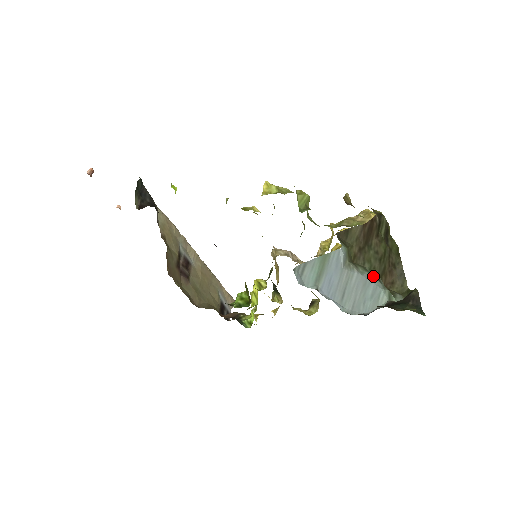
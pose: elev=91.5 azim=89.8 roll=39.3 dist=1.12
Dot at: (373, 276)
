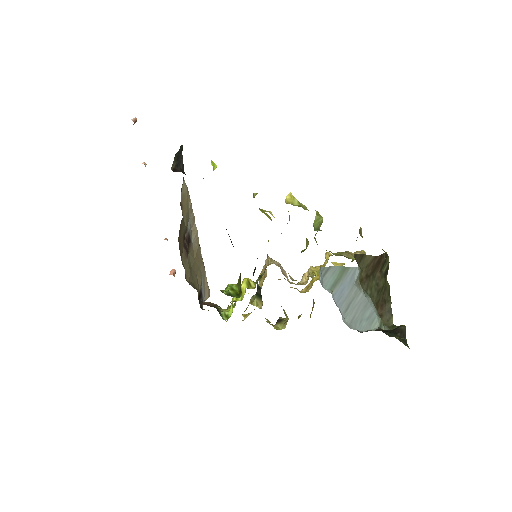
Dot at: (372, 302)
